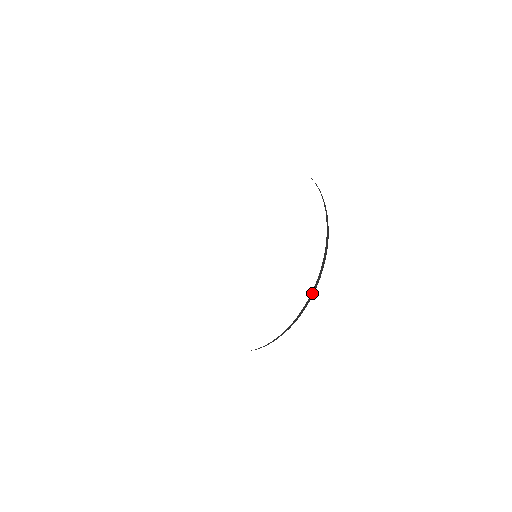
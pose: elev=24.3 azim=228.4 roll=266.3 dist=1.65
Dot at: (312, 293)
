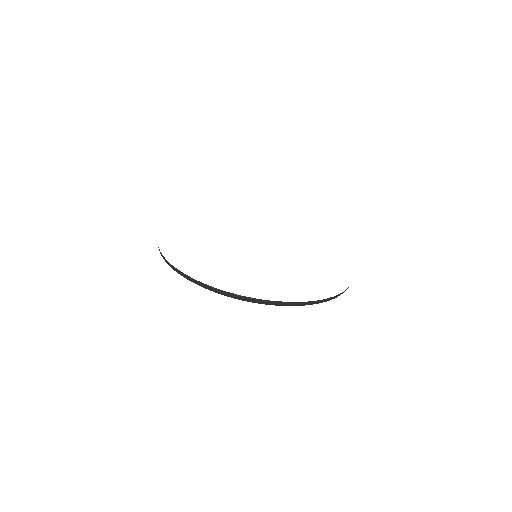
Dot at: (348, 287)
